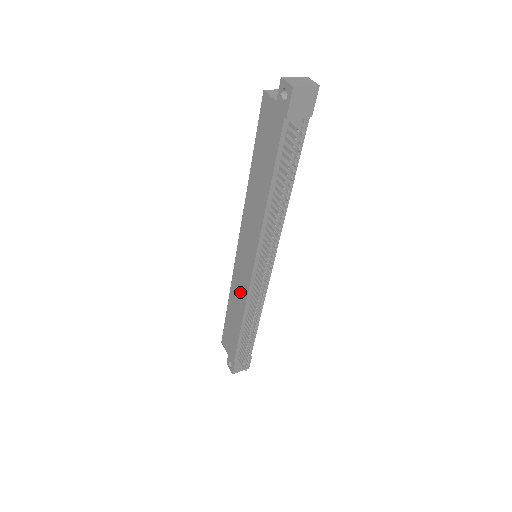
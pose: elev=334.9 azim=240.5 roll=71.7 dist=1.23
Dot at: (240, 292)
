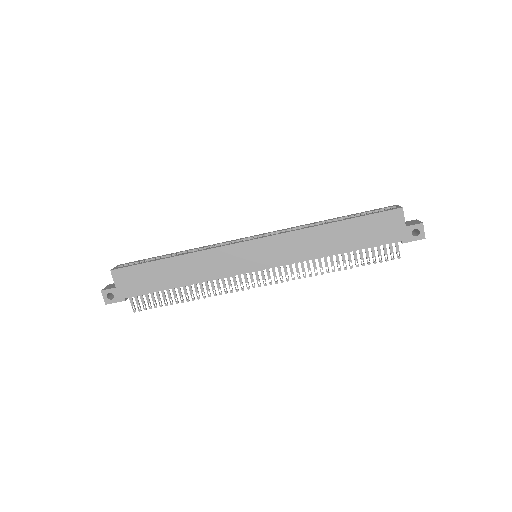
Dot at: (212, 268)
